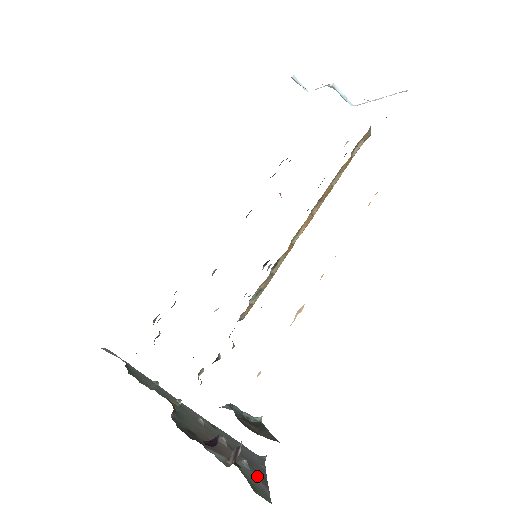
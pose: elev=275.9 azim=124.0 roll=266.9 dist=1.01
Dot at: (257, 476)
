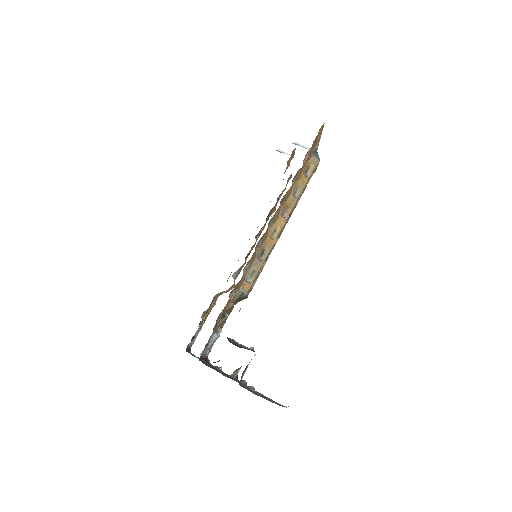
Dot at: (259, 395)
